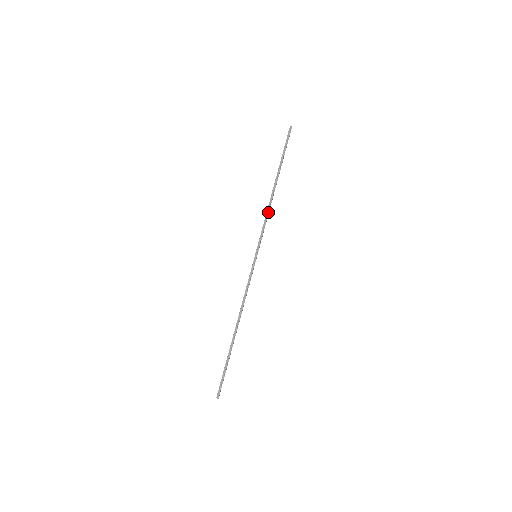
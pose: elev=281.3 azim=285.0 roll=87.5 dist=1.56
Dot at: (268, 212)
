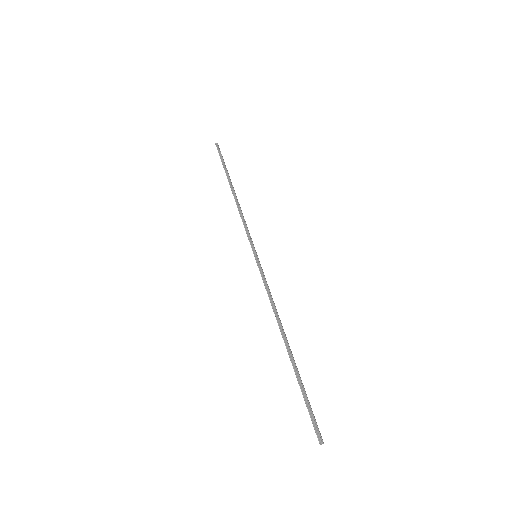
Dot at: (241, 212)
